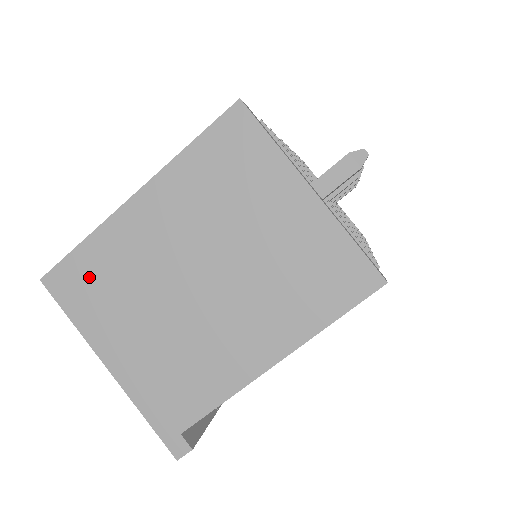
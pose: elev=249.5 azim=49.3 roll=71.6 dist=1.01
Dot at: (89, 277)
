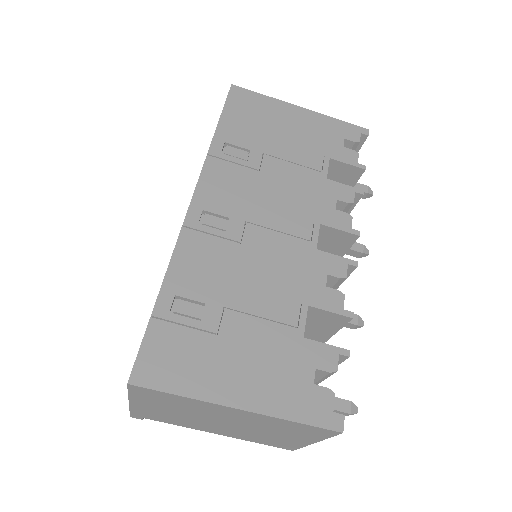
Dot at: (164, 398)
